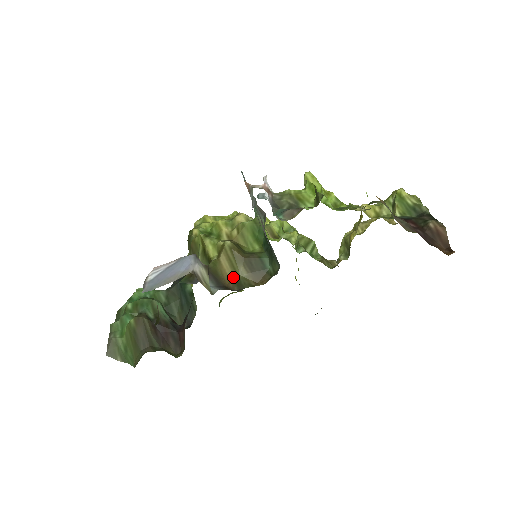
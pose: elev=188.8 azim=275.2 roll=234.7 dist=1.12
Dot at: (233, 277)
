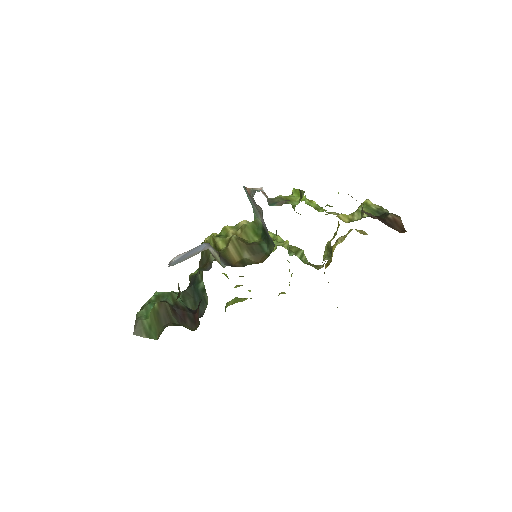
Dot at: (239, 259)
